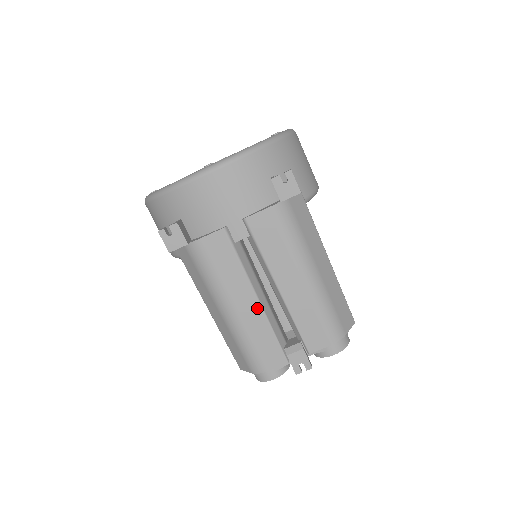
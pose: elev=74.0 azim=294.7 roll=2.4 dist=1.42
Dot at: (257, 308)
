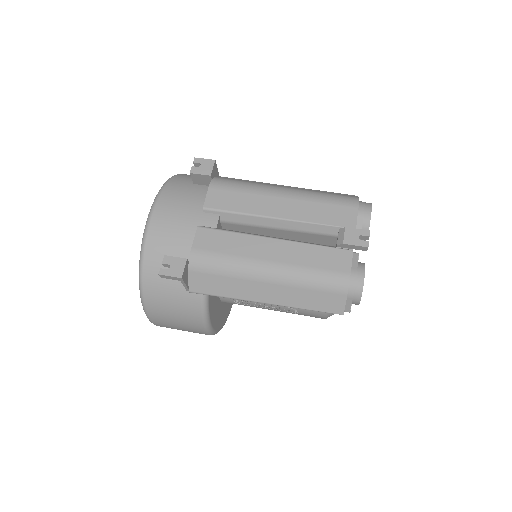
Dot at: (282, 244)
